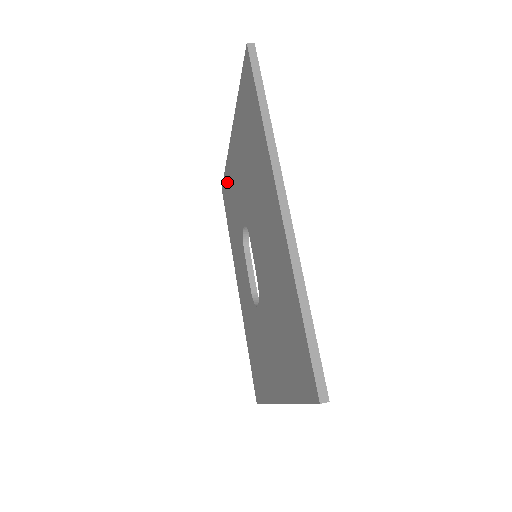
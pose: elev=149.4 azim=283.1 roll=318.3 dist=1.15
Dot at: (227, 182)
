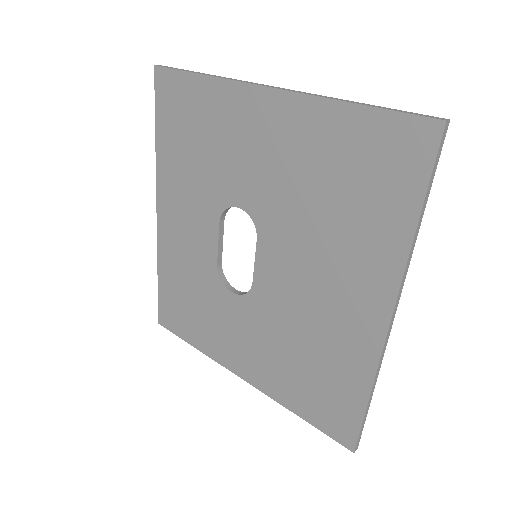
Dot at: (197, 98)
